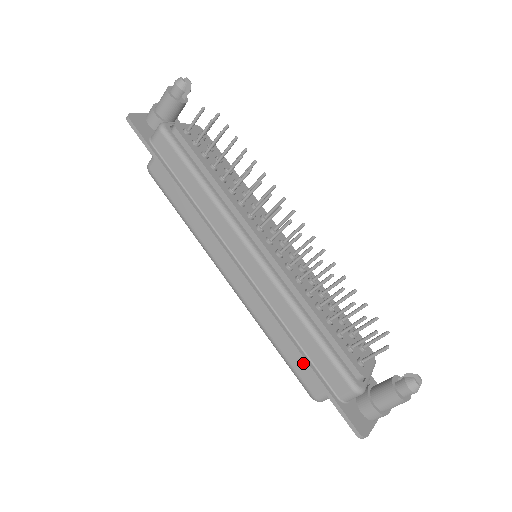
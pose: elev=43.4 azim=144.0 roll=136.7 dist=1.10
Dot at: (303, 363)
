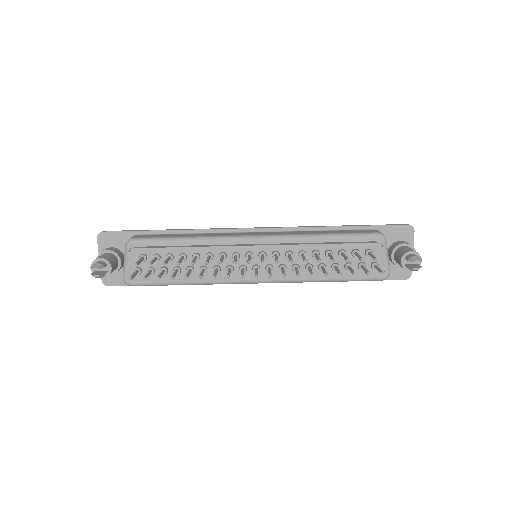
Dot at: occluded
